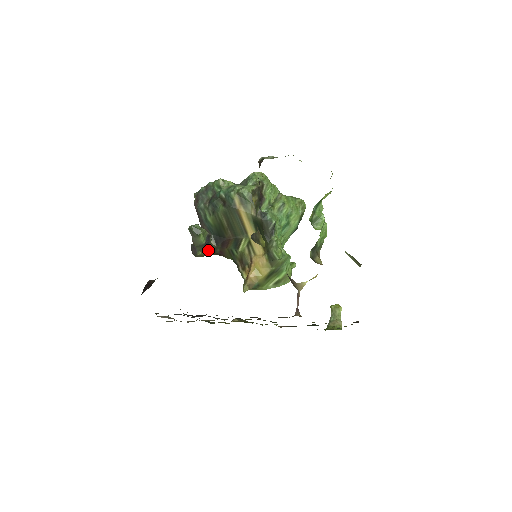
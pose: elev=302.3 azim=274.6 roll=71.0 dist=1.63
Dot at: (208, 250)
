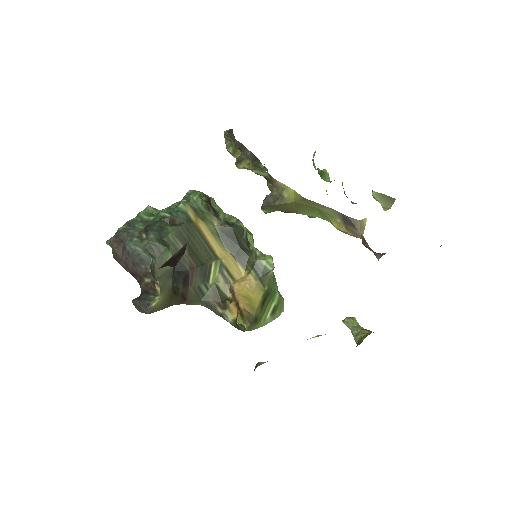
Dot at: (169, 290)
